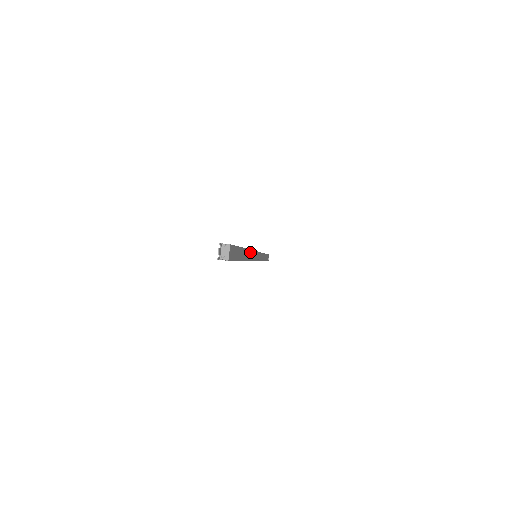
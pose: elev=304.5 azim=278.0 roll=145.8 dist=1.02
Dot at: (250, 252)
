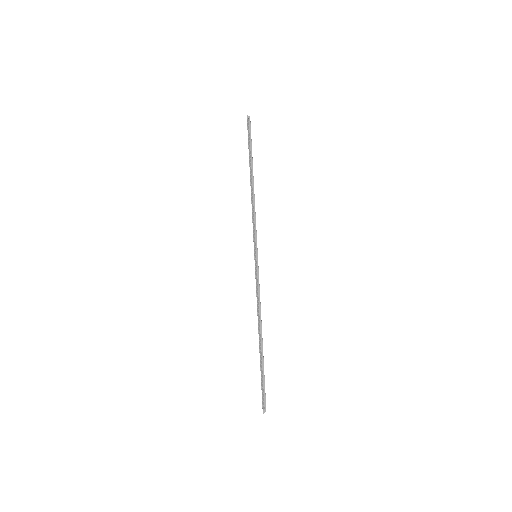
Dot at: occluded
